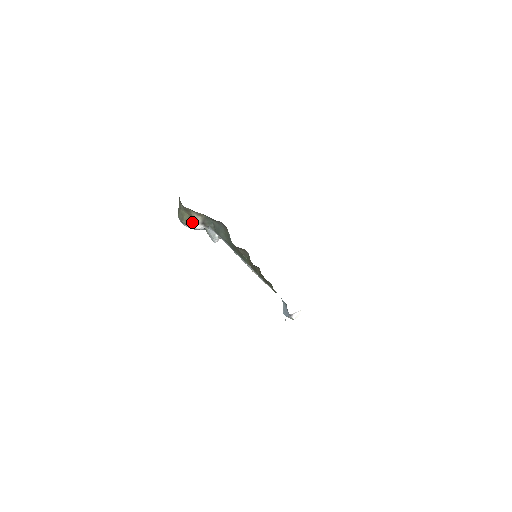
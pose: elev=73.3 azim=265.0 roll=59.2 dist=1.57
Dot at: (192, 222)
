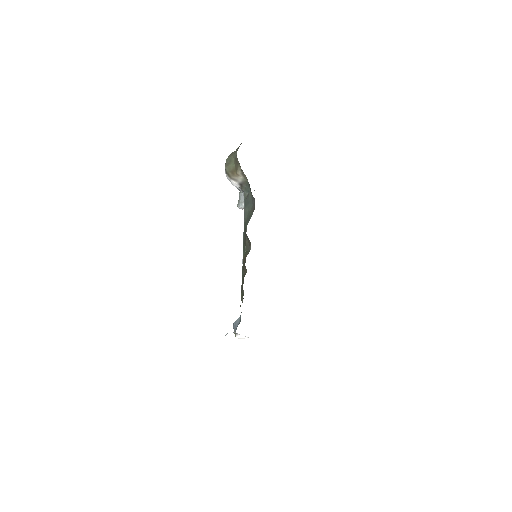
Dot at: (233, 175)
